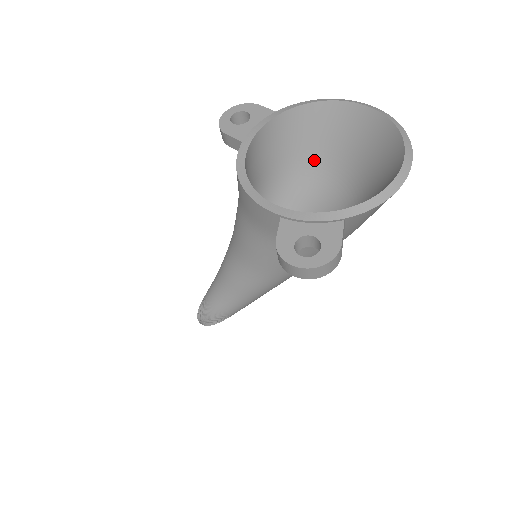
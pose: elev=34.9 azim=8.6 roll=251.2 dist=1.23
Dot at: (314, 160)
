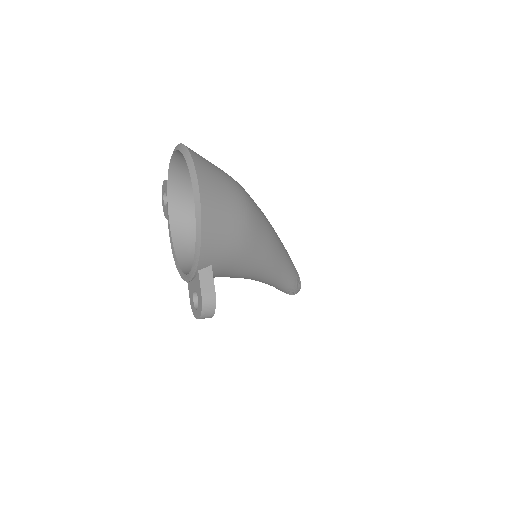
Dot at: occluded
